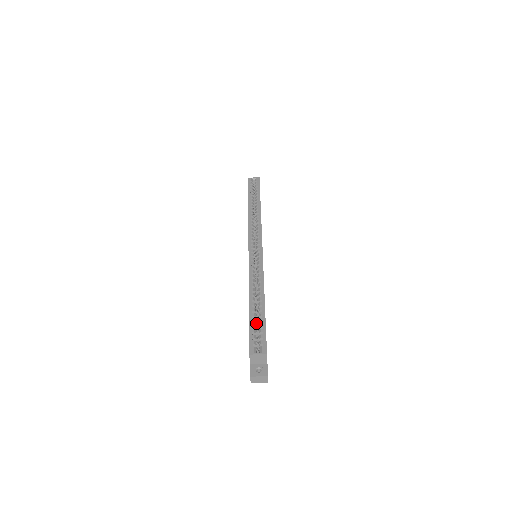
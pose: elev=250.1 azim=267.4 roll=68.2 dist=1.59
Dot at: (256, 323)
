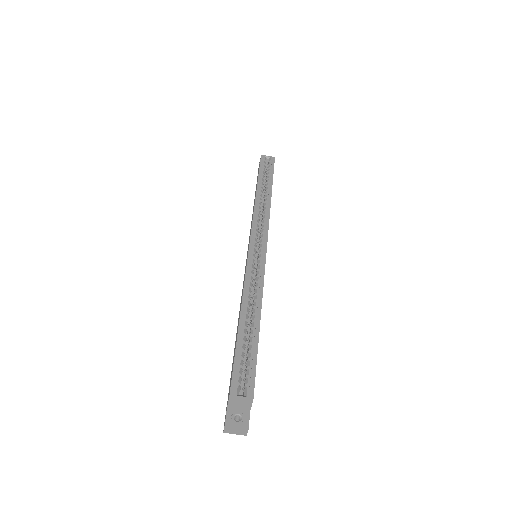
Dot at: (244, 349)
